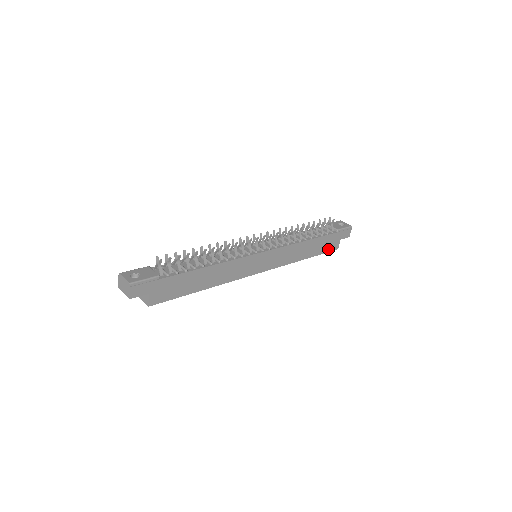
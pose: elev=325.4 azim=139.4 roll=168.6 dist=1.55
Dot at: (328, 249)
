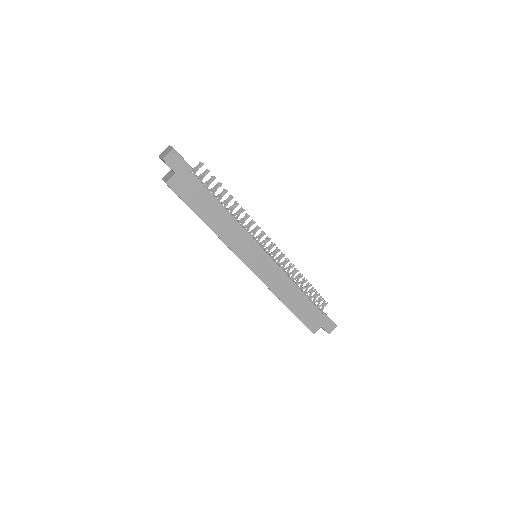
Dot at: (307, 323)
